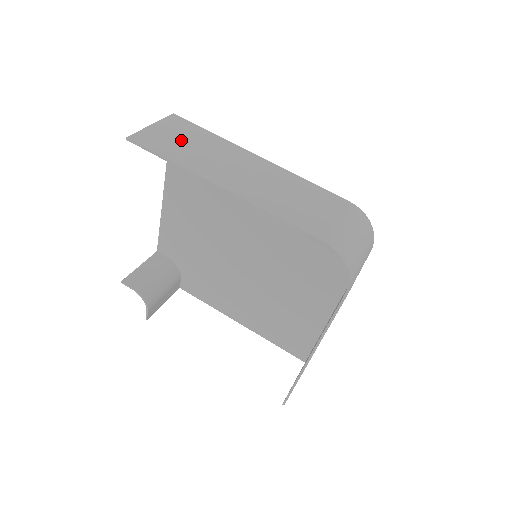
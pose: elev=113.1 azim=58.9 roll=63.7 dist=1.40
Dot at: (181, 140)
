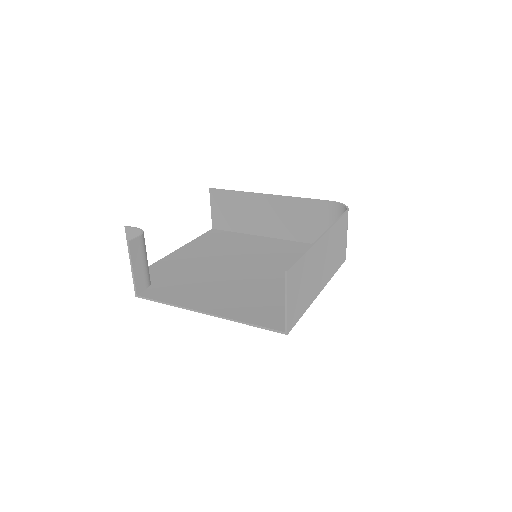
Dot at: (230, 211)
